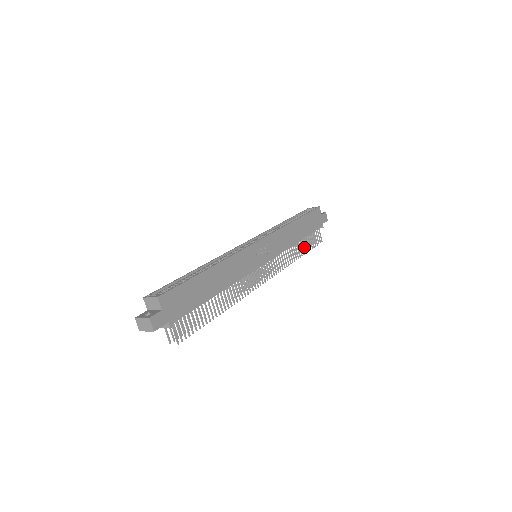
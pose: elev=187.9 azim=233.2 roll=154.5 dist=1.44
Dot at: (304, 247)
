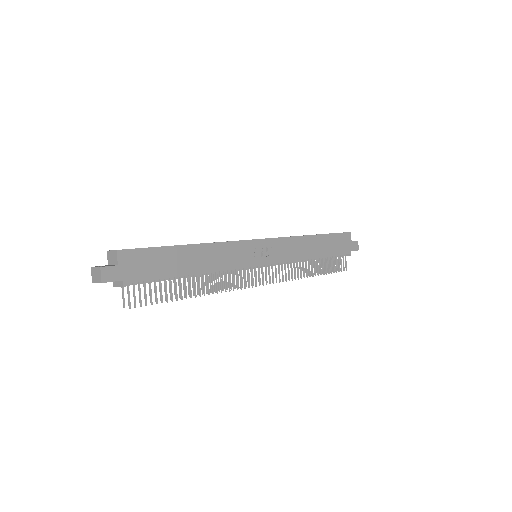
Dot at: occluded
